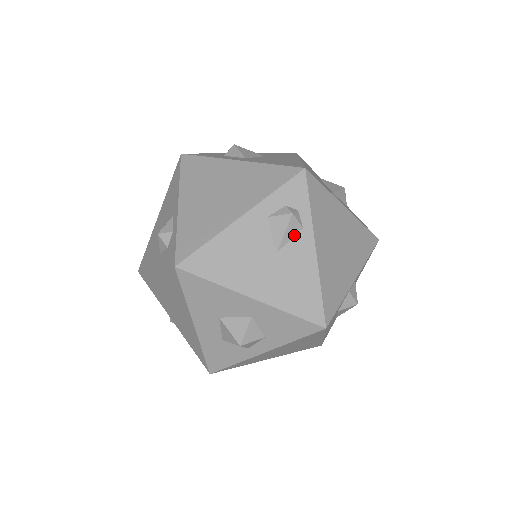
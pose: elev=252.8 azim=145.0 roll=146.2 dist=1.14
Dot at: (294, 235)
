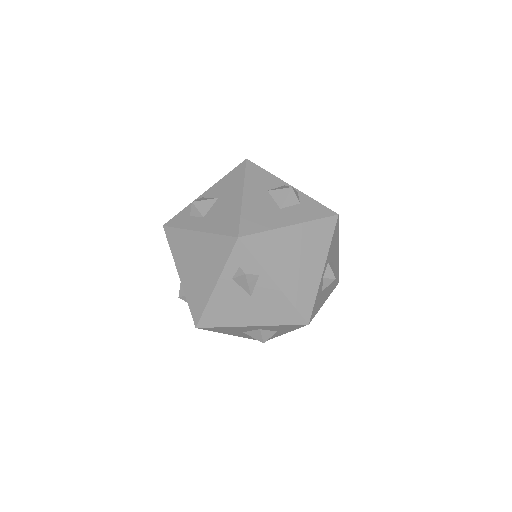
Dot at: (256, 282)
